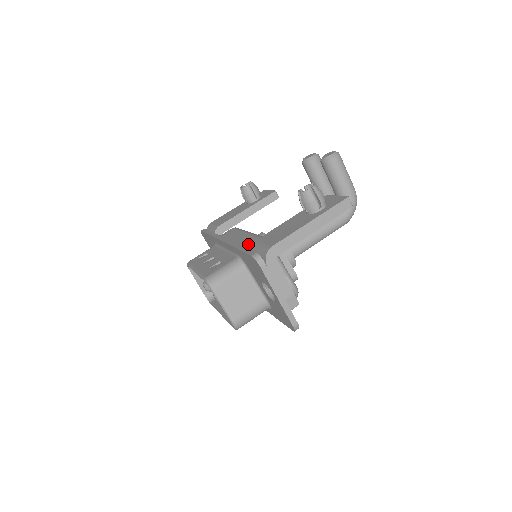
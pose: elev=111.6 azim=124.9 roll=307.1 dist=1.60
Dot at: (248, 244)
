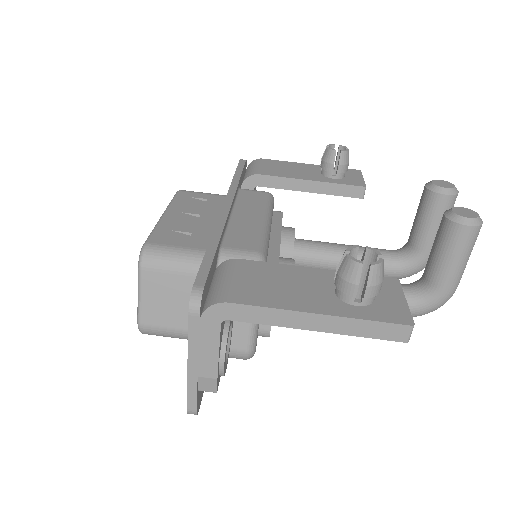
Dot at: (235, 247)
